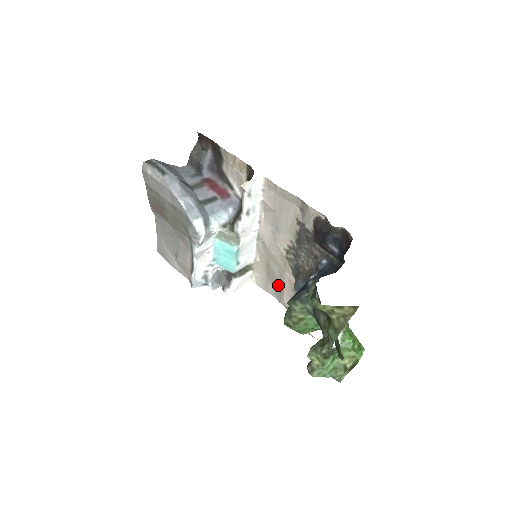
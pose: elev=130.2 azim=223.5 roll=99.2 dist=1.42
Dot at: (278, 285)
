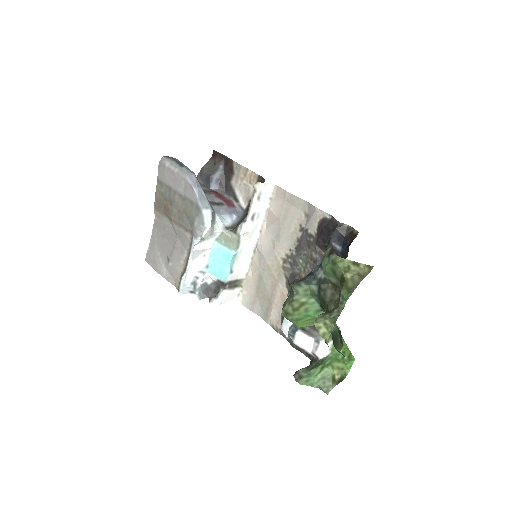
Dot at: (267, 300)
